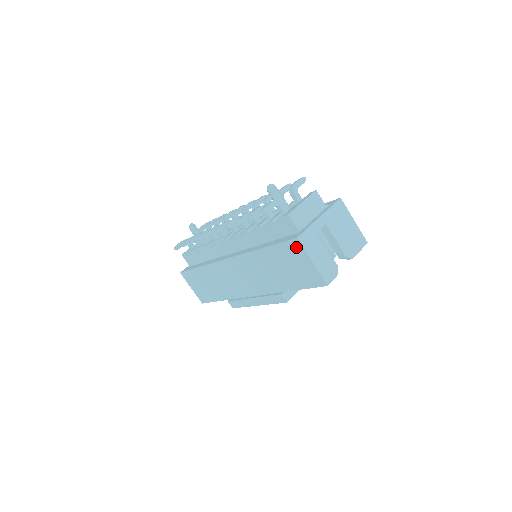
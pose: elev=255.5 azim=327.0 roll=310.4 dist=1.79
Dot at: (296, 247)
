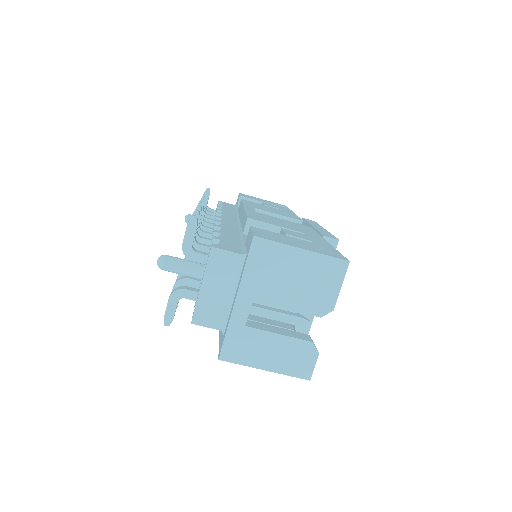
Dot at: occluded
